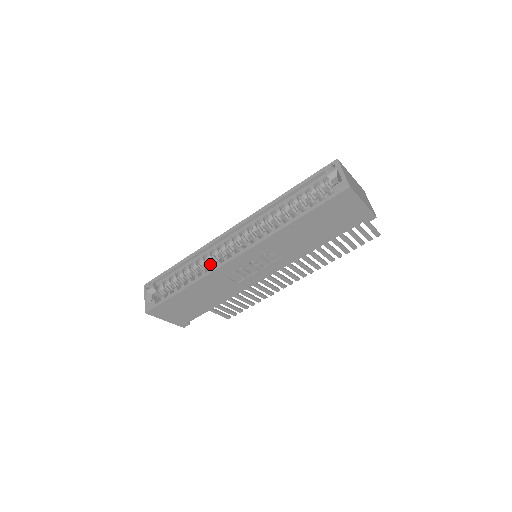
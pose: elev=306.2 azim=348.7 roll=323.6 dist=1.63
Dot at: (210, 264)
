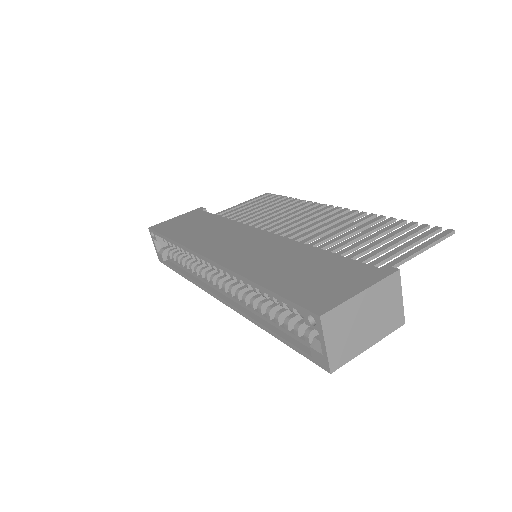
Dot at: occluded
